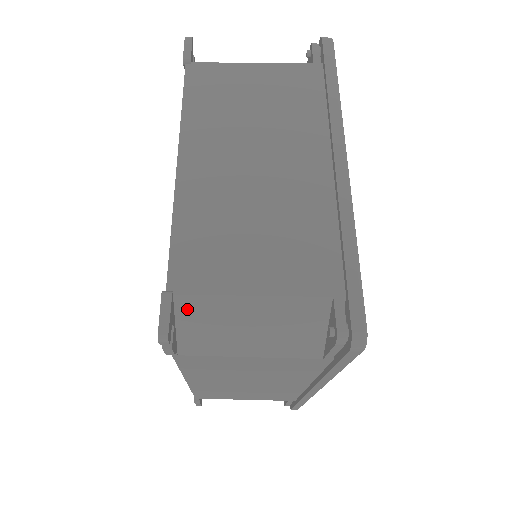
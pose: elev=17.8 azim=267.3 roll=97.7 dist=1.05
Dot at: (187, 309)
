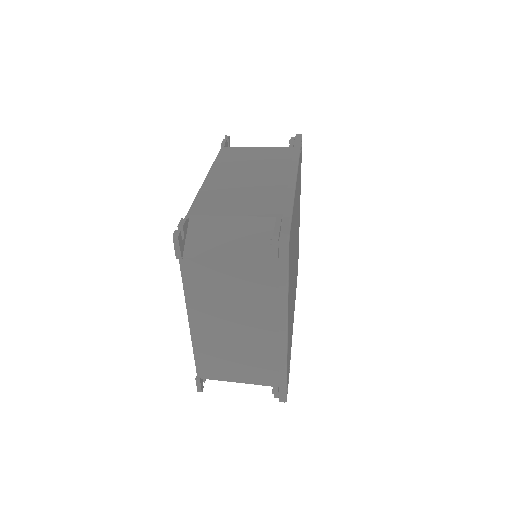
Dot at: occluded
